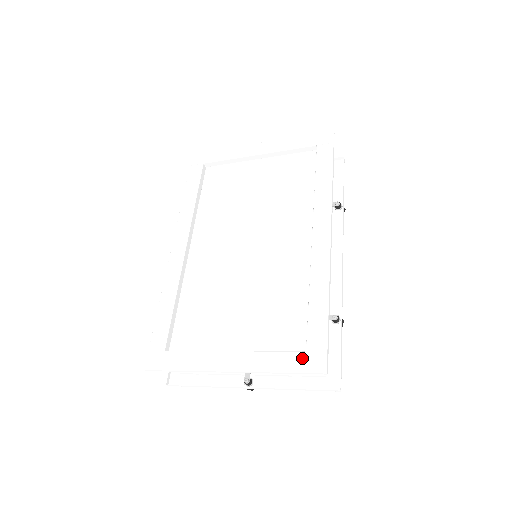
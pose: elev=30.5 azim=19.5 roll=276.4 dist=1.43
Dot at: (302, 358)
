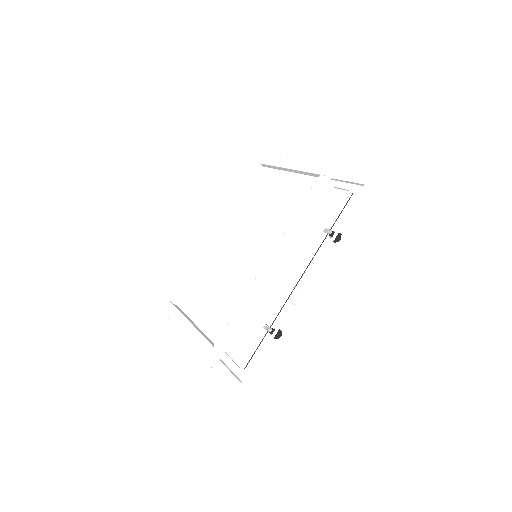
Dot at: (209, 349)
